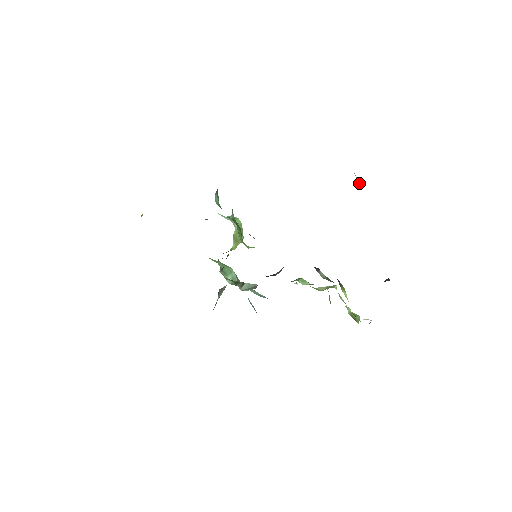
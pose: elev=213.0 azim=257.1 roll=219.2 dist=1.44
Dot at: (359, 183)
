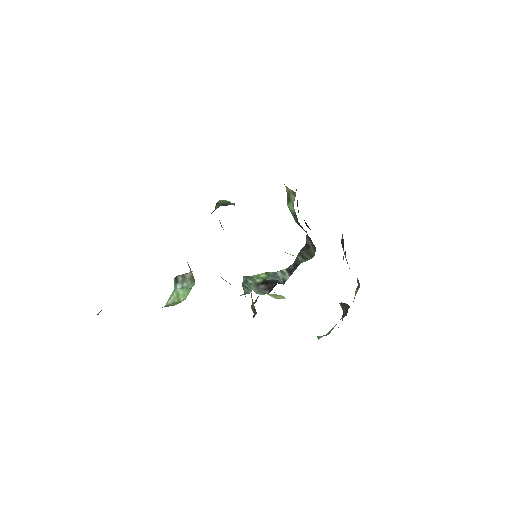
Dot at: occluded
